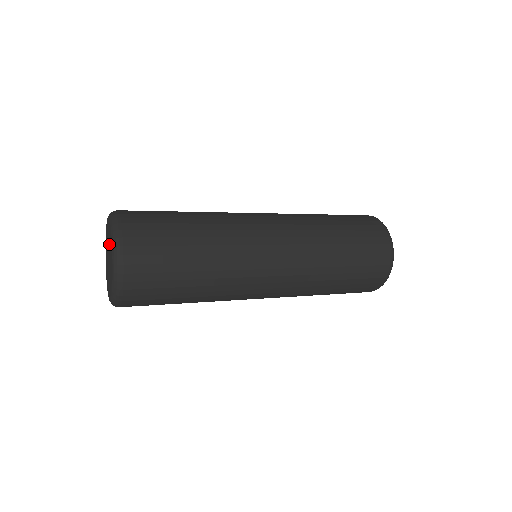
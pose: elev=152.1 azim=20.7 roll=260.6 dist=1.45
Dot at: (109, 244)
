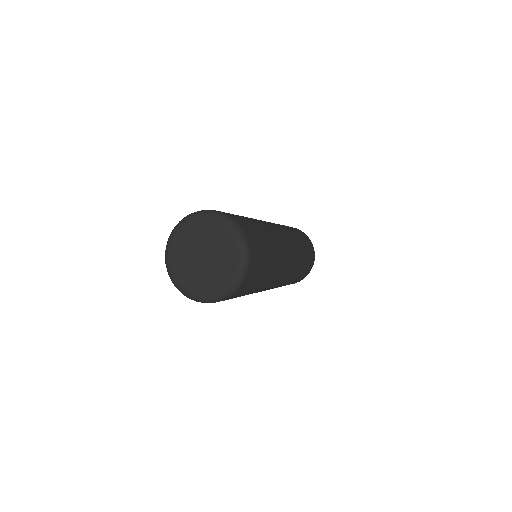
Dot at: (222, 251)
